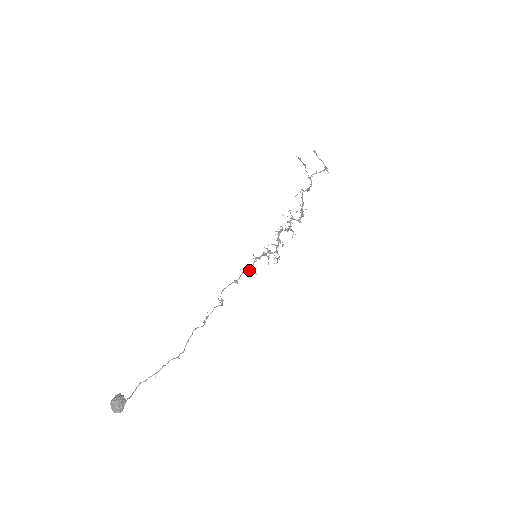
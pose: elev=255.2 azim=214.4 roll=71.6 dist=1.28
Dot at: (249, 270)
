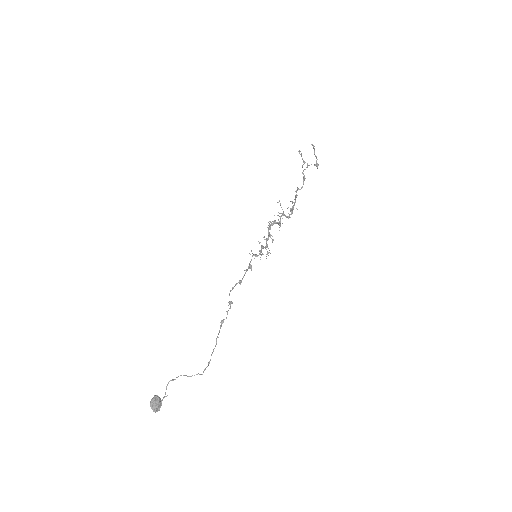
Dot at: (248, 268)
